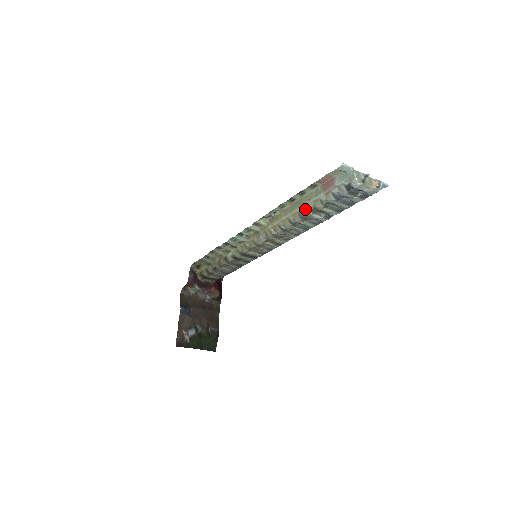
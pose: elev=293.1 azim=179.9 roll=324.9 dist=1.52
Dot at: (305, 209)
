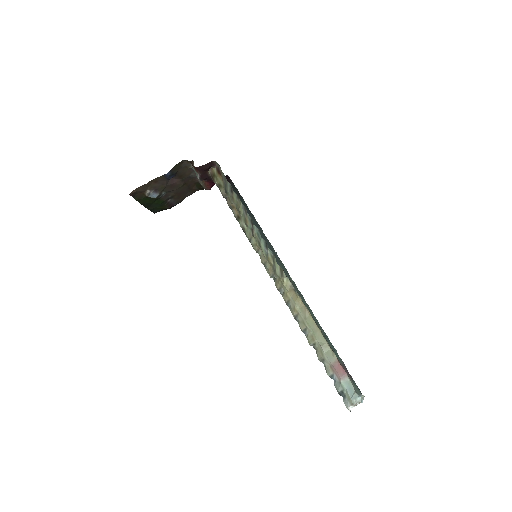
Dot at: (312, 338)
